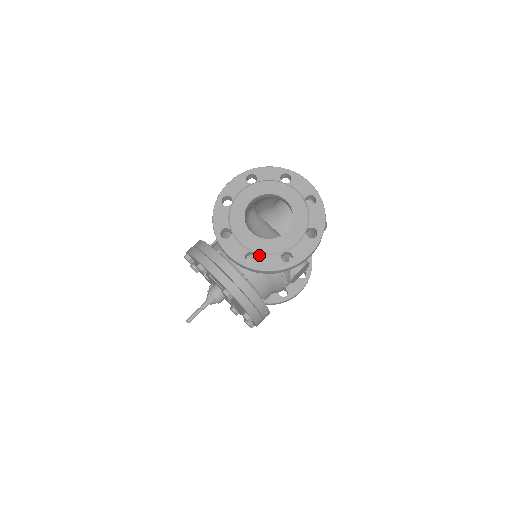
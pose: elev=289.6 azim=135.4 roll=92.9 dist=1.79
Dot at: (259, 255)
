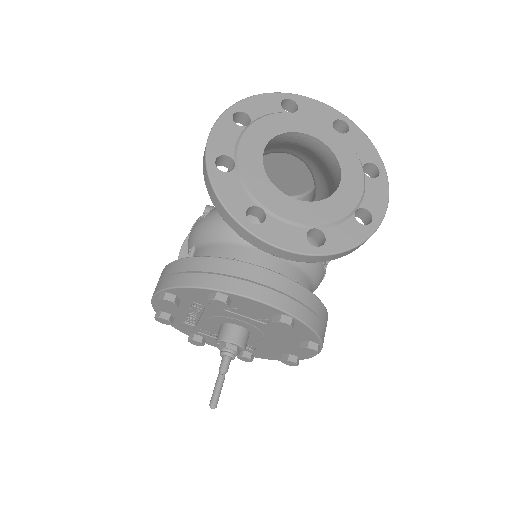
Dot at: (326, 229)
